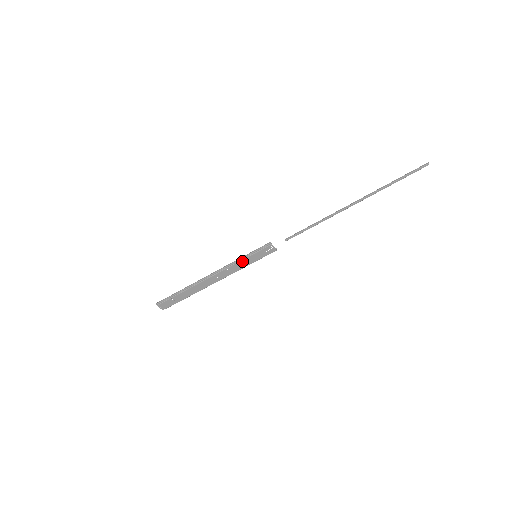
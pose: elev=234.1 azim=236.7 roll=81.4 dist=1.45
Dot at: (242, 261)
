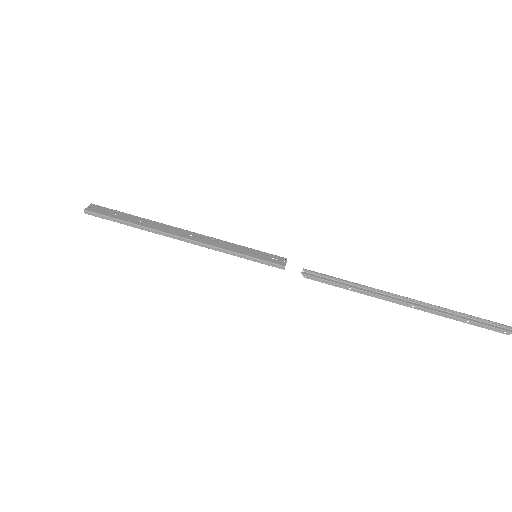
Dot at: (238, 246)
